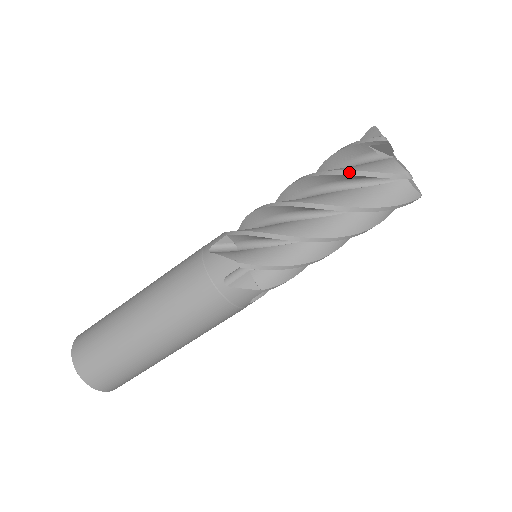
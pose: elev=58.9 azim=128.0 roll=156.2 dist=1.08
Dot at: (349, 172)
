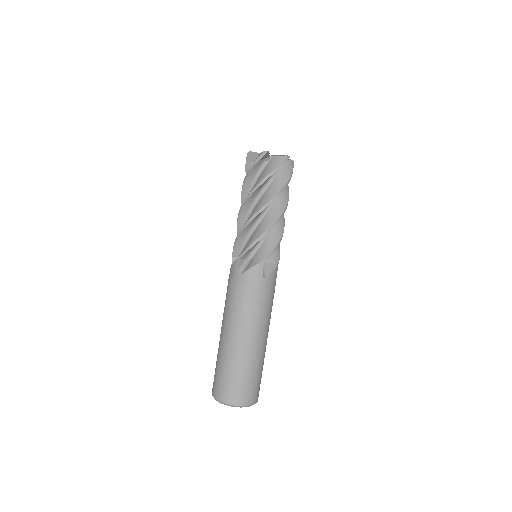
Dot at: (246, 176)
